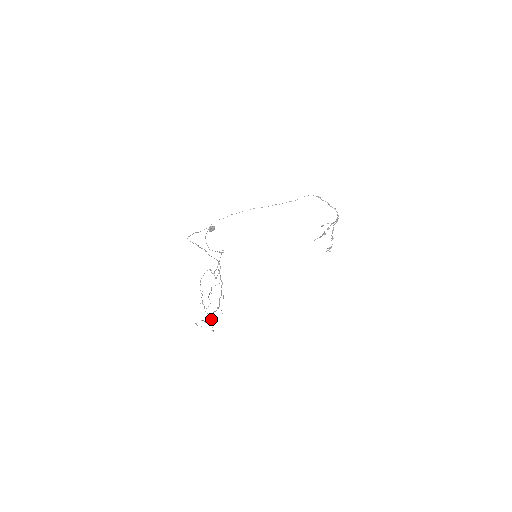
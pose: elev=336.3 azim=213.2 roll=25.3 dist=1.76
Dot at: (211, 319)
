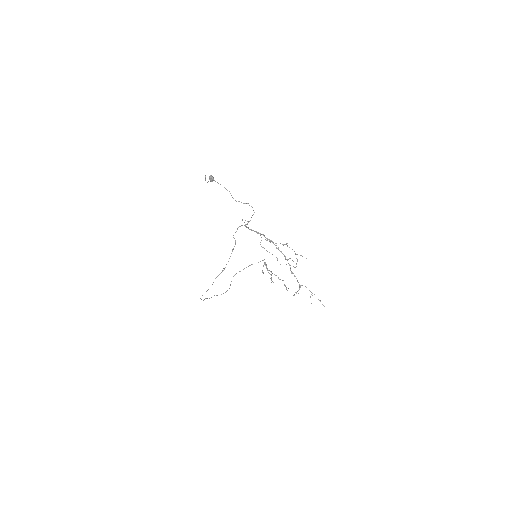
Dot at: occluded
